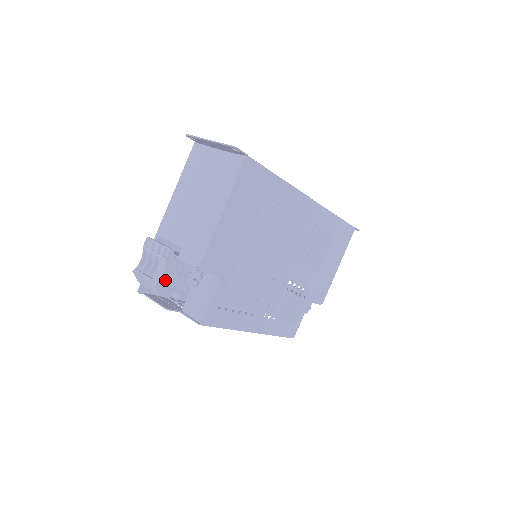
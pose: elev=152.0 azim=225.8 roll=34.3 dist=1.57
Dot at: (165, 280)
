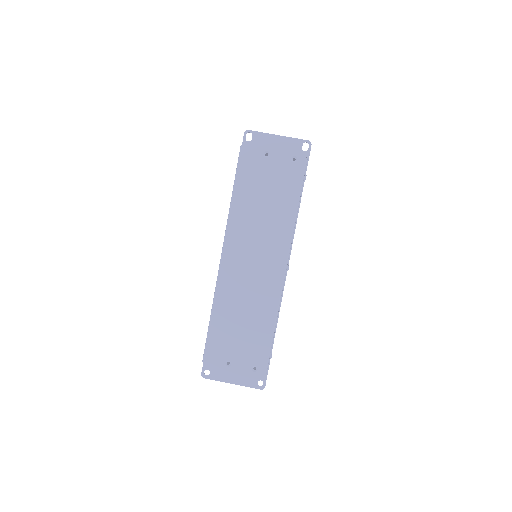
Dot at: occluded
